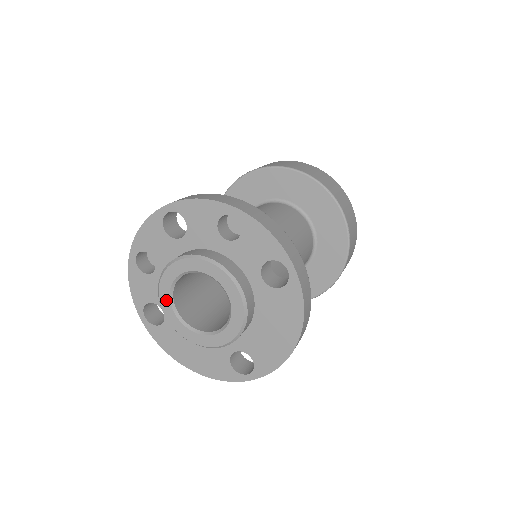
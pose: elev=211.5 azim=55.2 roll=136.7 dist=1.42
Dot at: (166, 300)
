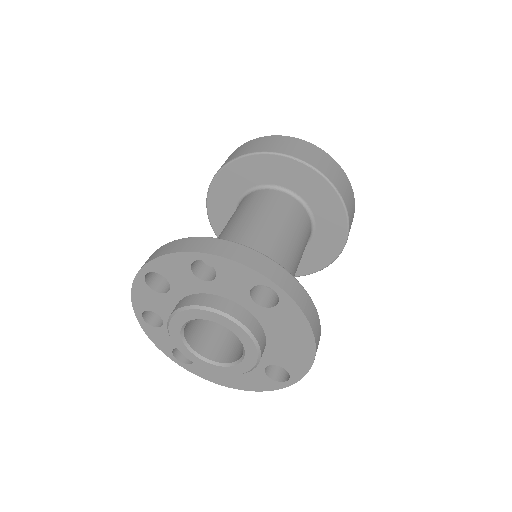
Dot at: (183, 348)
